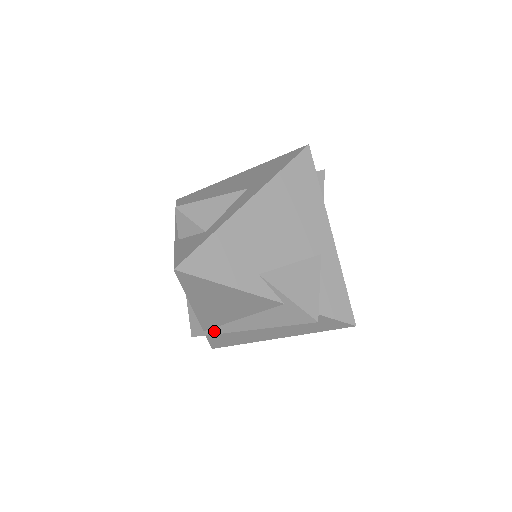
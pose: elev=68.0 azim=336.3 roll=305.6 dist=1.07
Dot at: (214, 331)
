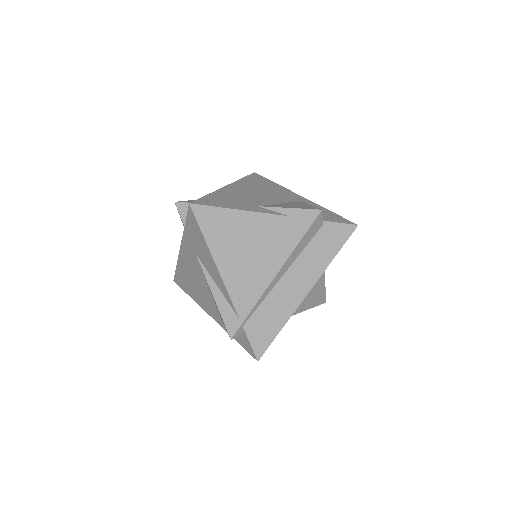
Dot at: (248, 308)
